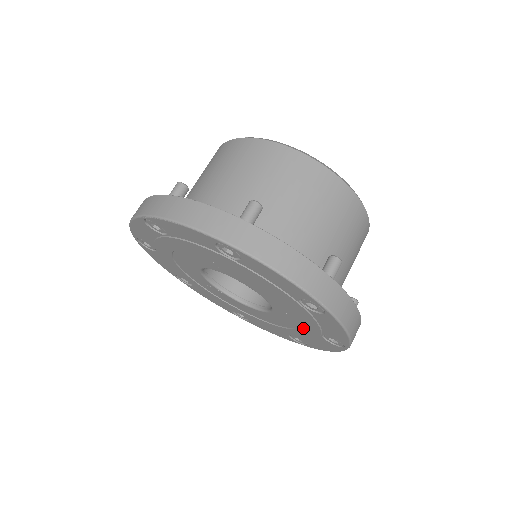
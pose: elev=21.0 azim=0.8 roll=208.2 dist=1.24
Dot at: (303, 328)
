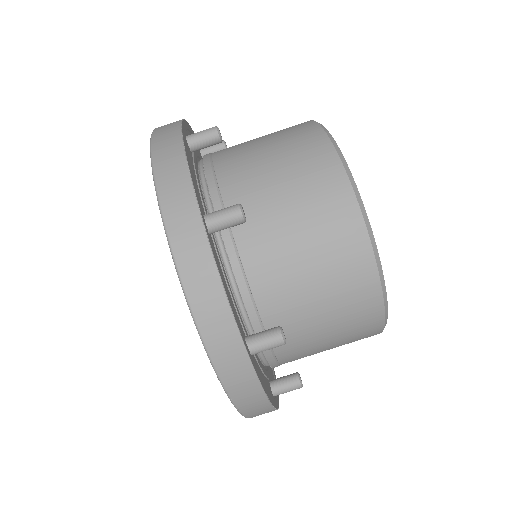
Dot at: occluded
